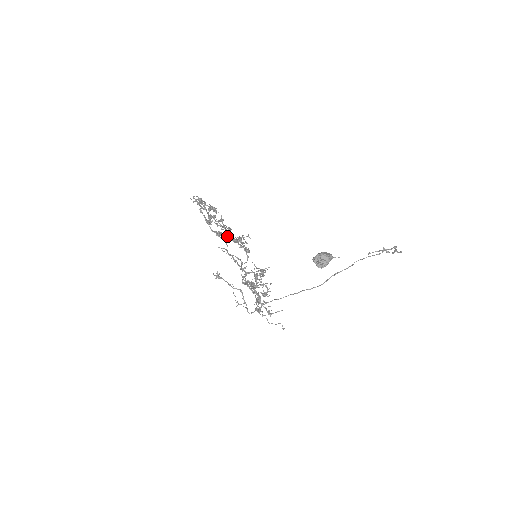
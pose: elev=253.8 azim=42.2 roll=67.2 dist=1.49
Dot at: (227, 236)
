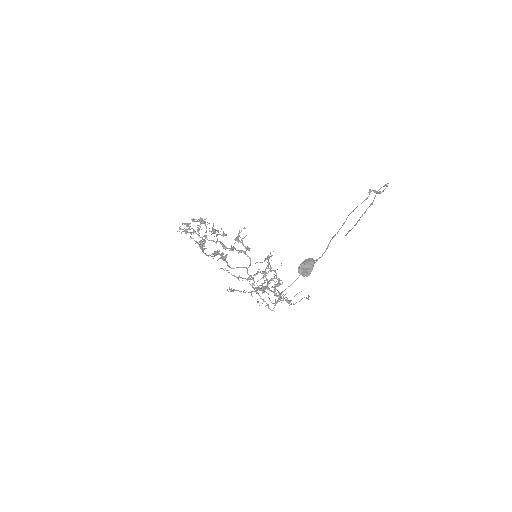
Dot at: (223, 254)
